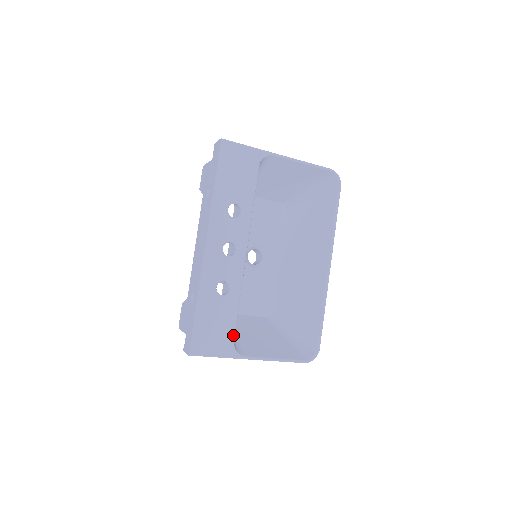
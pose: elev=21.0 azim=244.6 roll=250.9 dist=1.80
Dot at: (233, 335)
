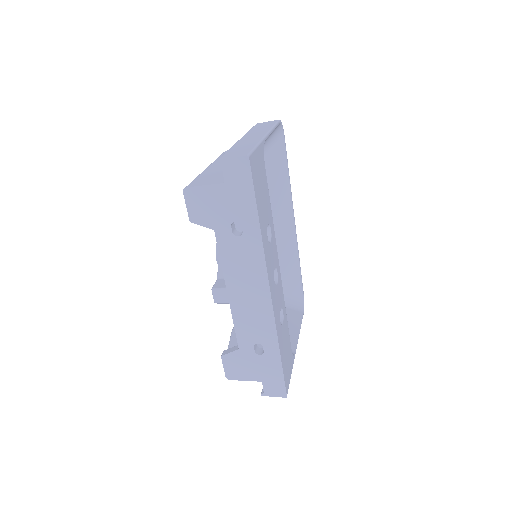
Dot at: occluded
